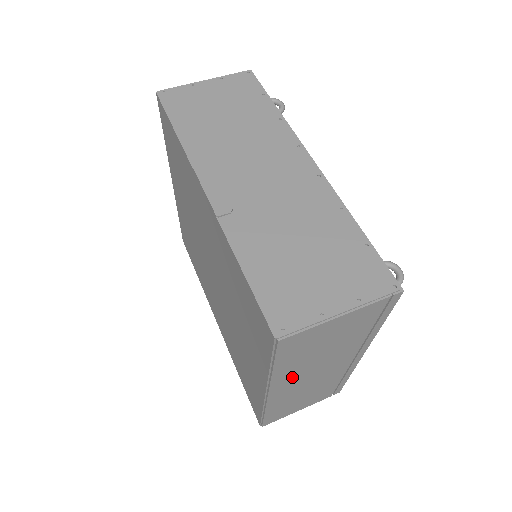
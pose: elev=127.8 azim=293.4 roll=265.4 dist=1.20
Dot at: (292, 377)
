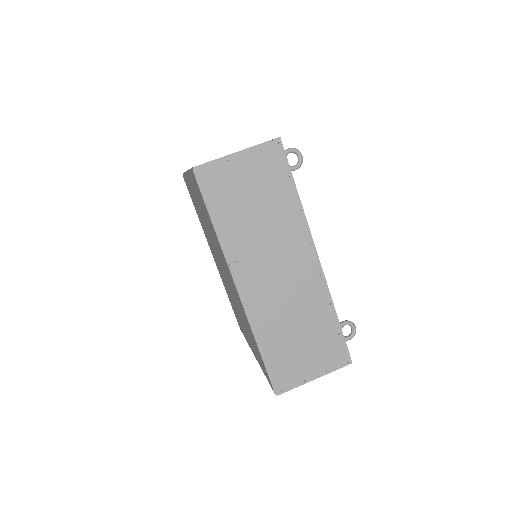
Dot at: occluded
